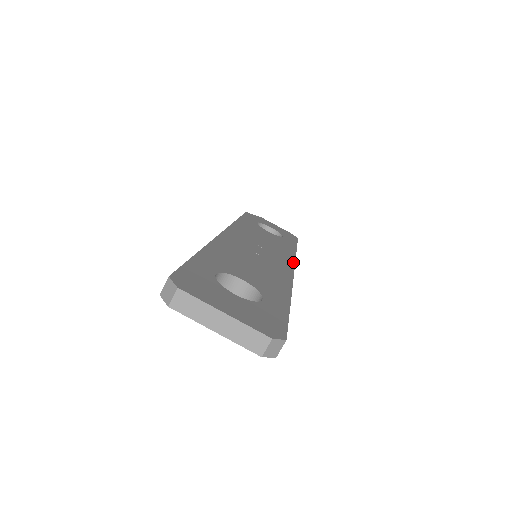
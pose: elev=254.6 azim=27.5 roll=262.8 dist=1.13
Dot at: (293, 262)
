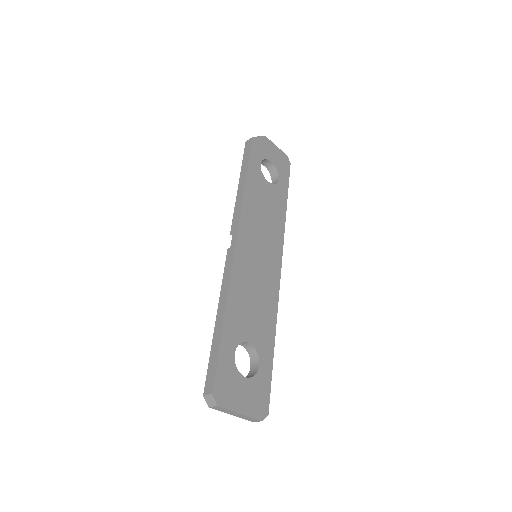
Dot at: (282, 251)
